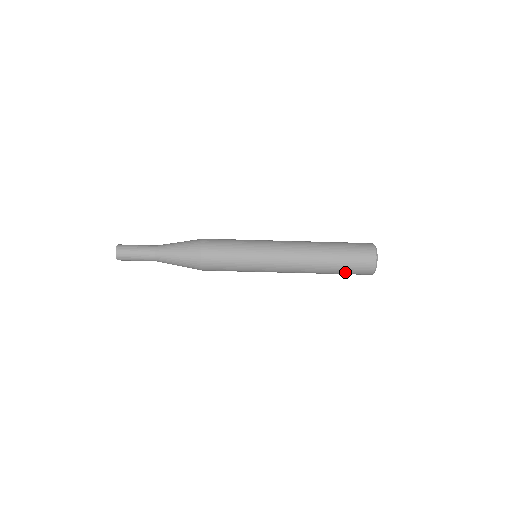
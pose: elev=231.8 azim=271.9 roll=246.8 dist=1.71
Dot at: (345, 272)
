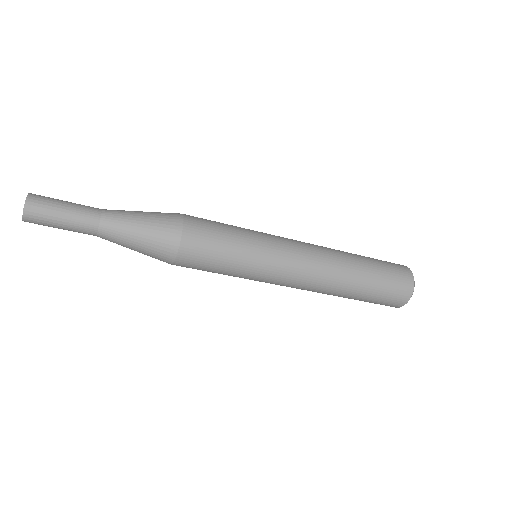
Dot at: (366, 301)
